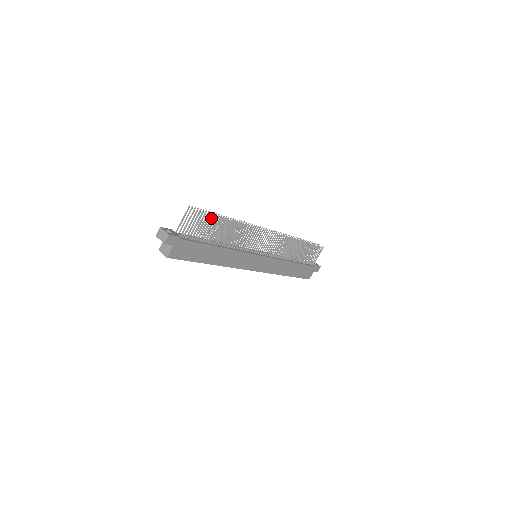
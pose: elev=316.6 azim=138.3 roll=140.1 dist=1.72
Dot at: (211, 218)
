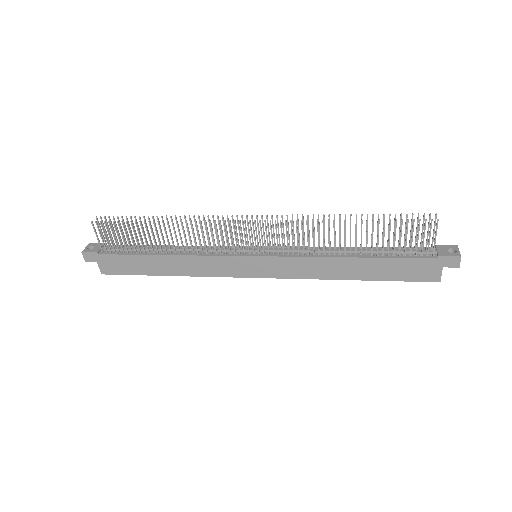
Dot at: (123, 225)
